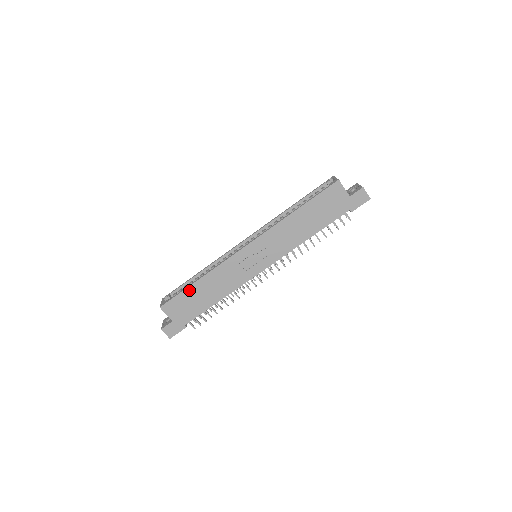
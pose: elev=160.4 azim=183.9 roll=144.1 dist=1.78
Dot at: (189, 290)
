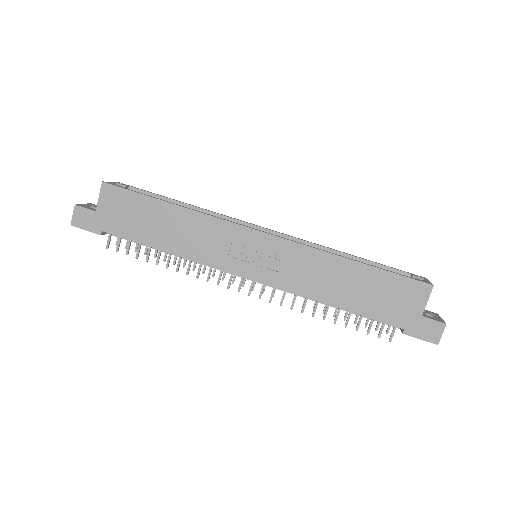
Dot at: (152, 202)
